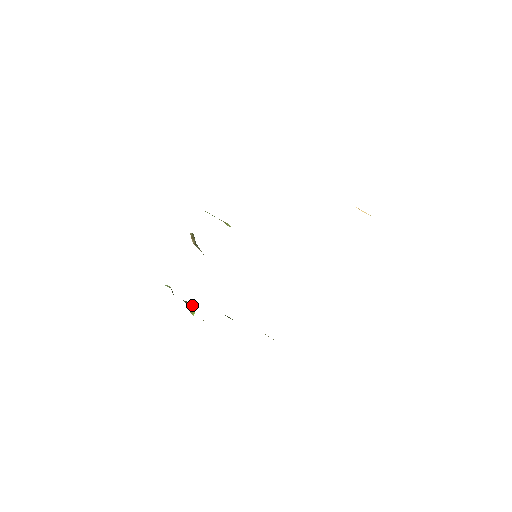
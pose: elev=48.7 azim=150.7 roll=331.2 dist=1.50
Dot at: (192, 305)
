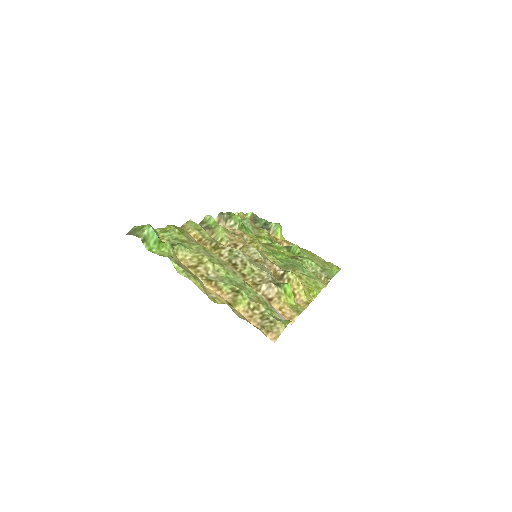
Dot at: (275, 224)
